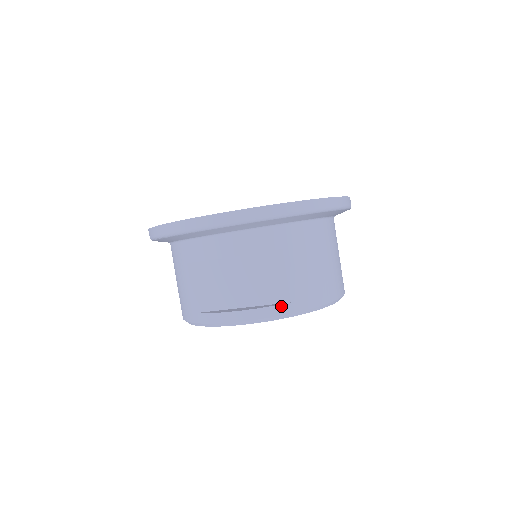
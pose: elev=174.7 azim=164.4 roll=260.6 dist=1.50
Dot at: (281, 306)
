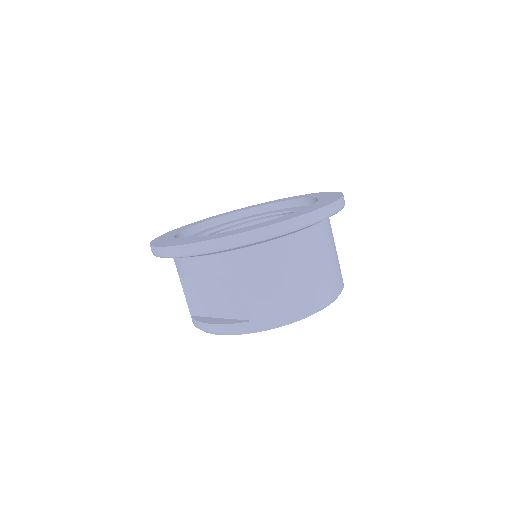
Dot at: (244, 324)
